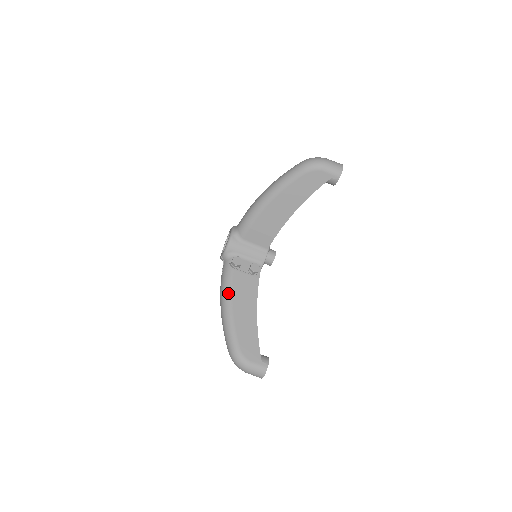
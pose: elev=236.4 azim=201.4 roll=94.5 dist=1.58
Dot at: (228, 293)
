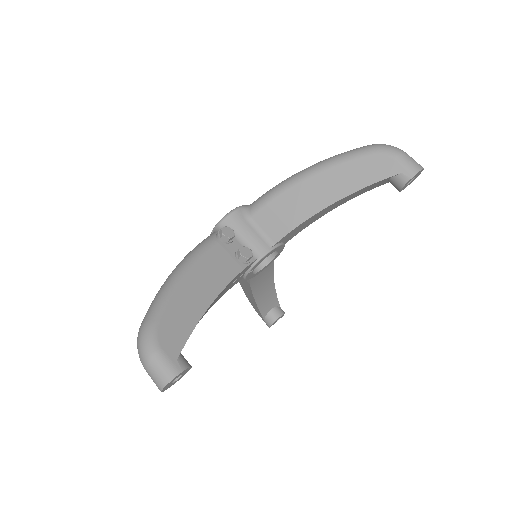
Dot at: (192, 258)
